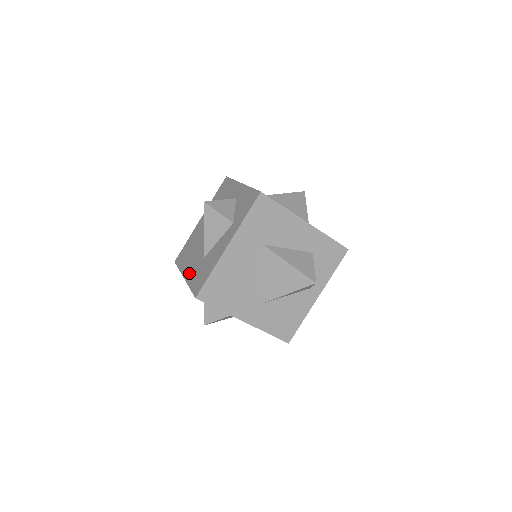
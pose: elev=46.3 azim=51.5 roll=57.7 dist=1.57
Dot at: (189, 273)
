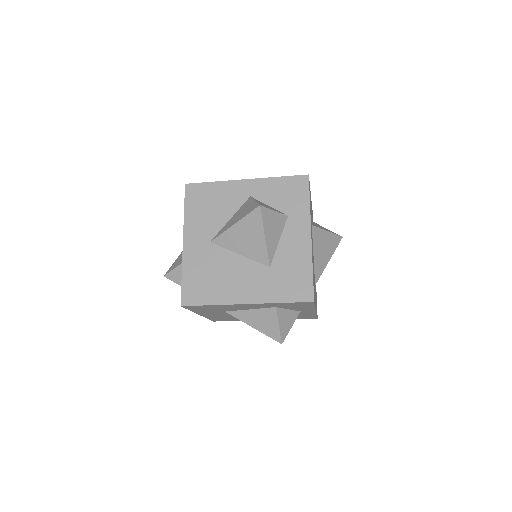
Dot at: occluded
